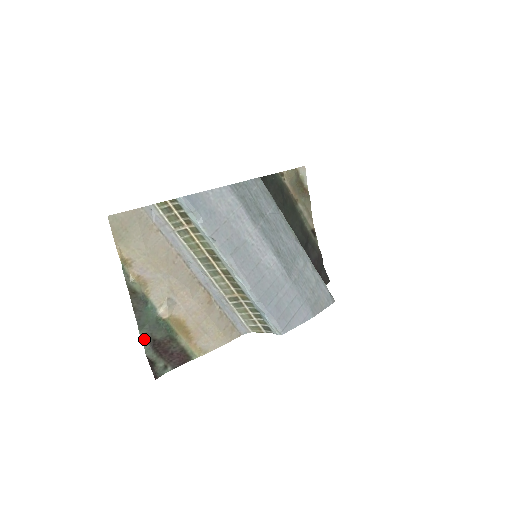
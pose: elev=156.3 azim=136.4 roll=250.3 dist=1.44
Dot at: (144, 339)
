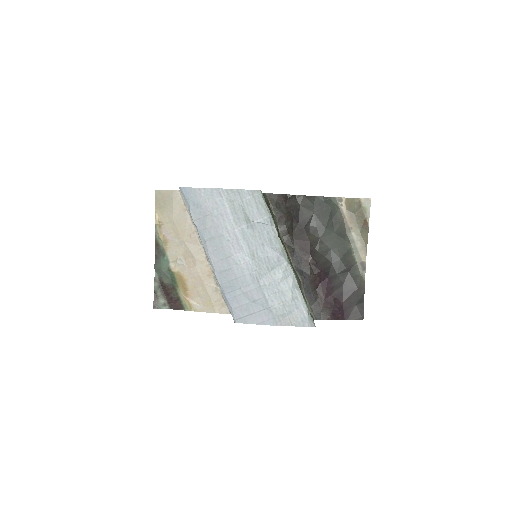
Dot at: (156, 279)
